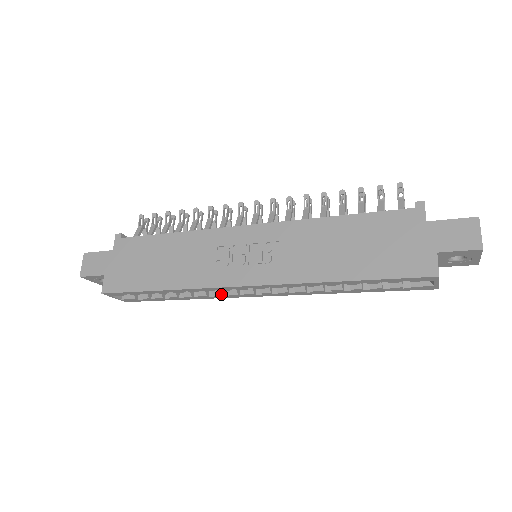
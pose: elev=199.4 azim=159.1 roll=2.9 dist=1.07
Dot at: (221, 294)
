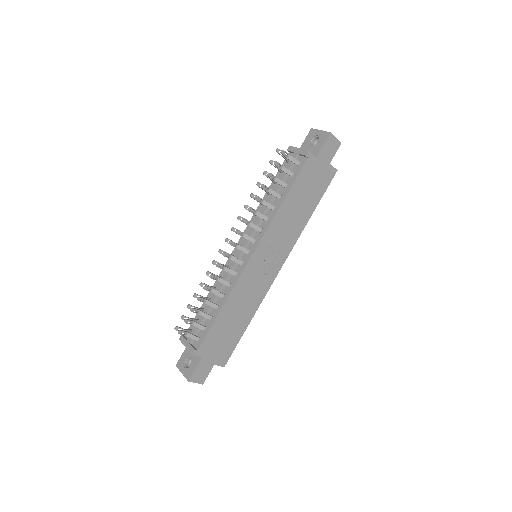
Dot at: occluded
